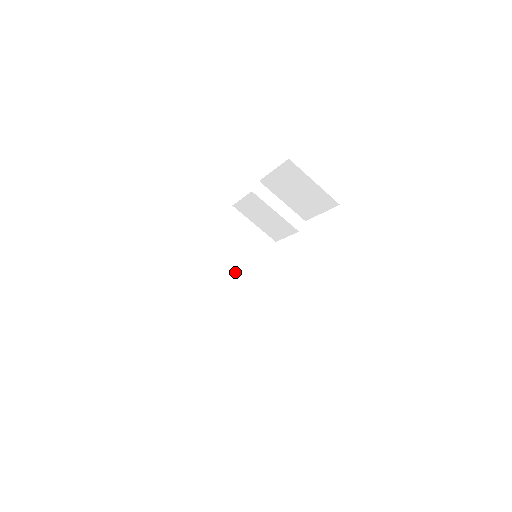
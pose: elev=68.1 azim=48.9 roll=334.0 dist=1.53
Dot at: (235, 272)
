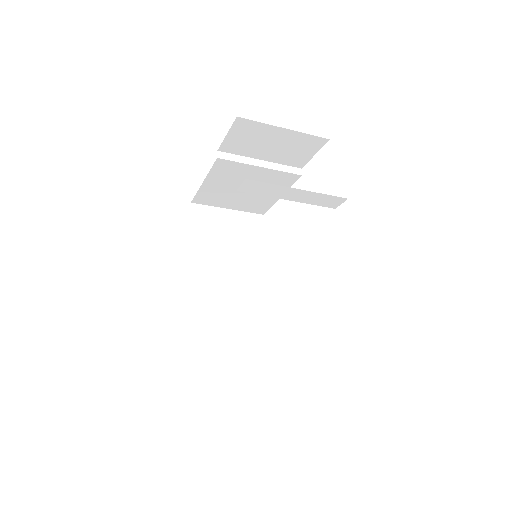
Dot at: occluded
